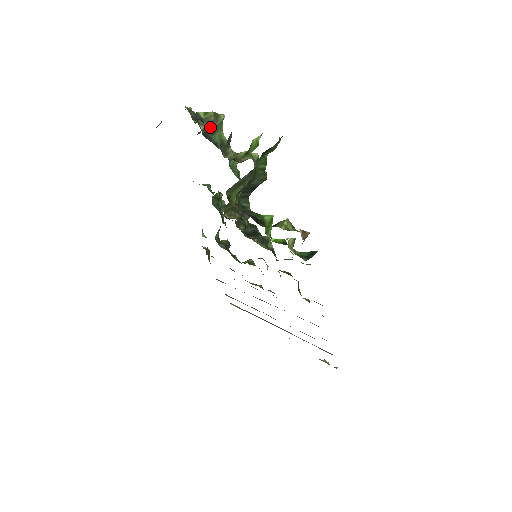
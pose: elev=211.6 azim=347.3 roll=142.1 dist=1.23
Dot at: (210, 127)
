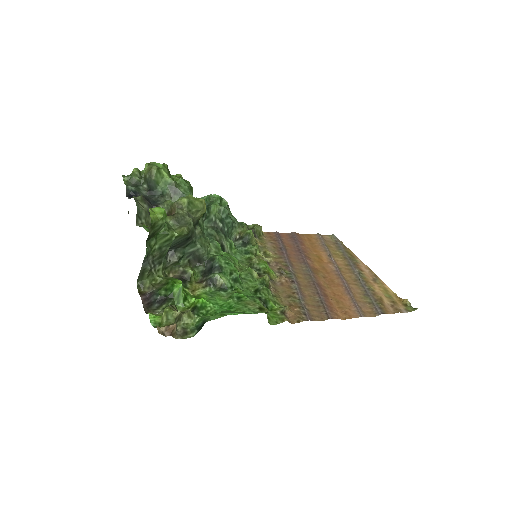
Dot at: (150, 184)
